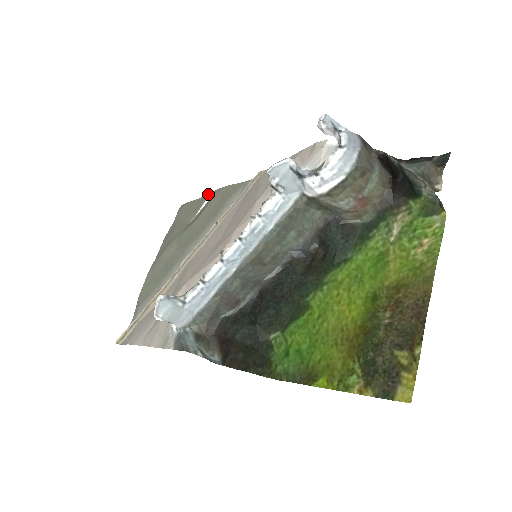
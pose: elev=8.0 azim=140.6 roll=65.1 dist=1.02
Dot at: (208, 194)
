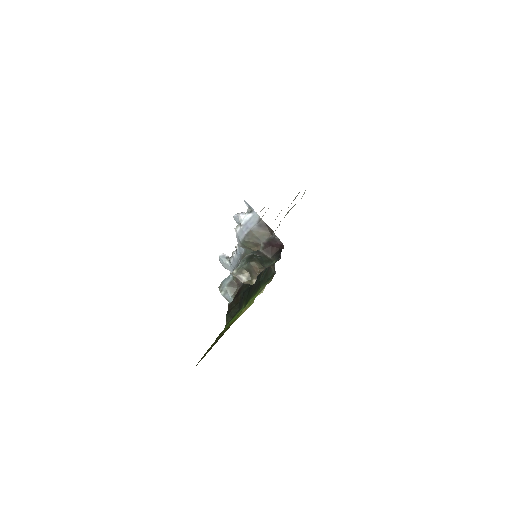
Dot at: occluded
